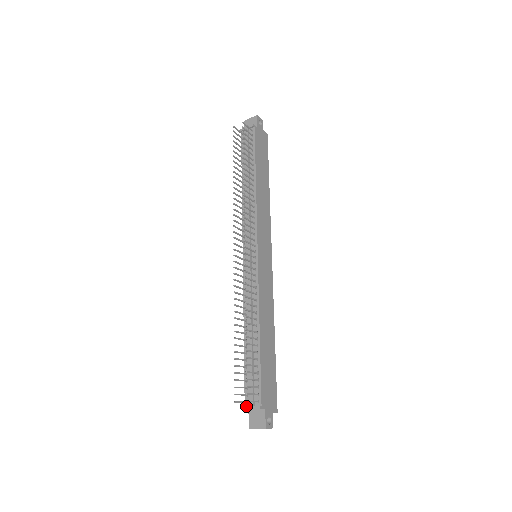
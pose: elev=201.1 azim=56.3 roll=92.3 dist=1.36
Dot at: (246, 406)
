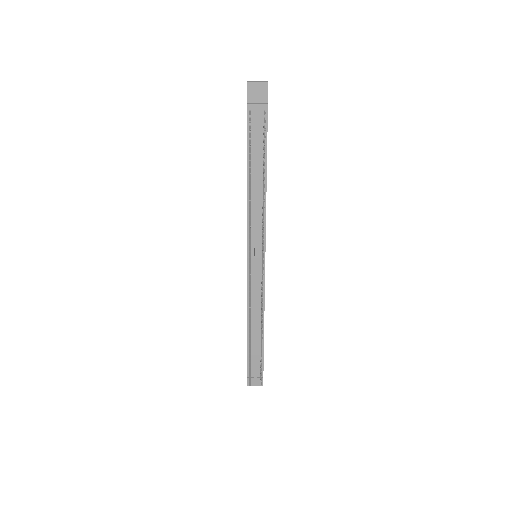
Dot at: occluded
